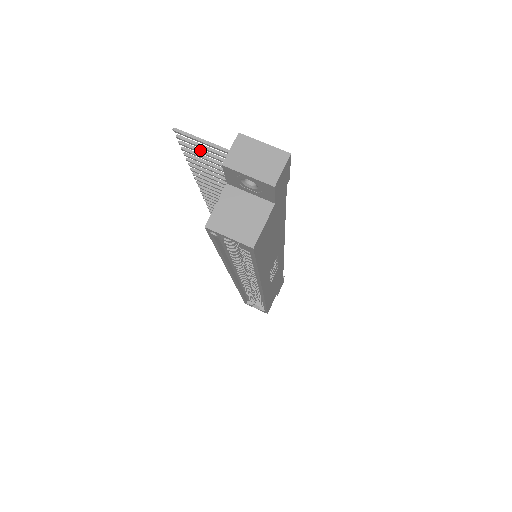
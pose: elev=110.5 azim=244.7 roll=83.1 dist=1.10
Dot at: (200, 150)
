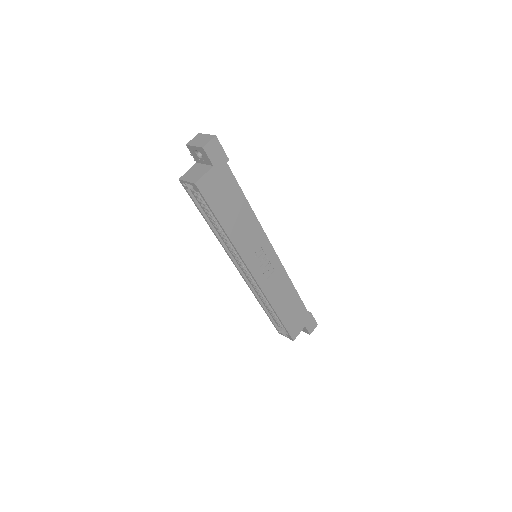
Dot at: occluded
